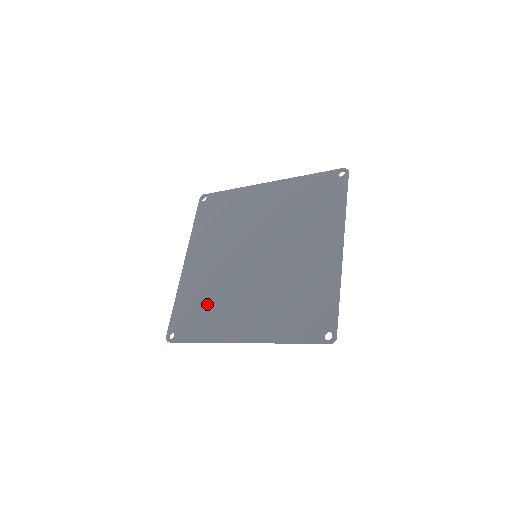
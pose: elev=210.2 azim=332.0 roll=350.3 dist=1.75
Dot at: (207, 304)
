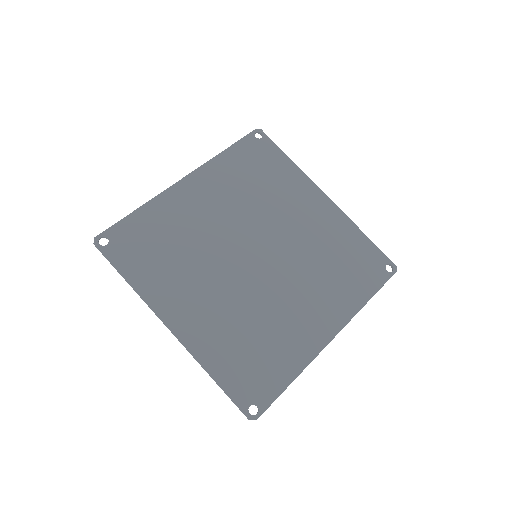
Dot at: (258, 341)
